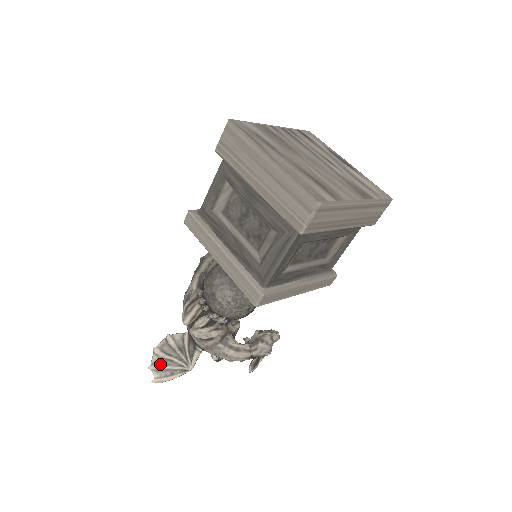
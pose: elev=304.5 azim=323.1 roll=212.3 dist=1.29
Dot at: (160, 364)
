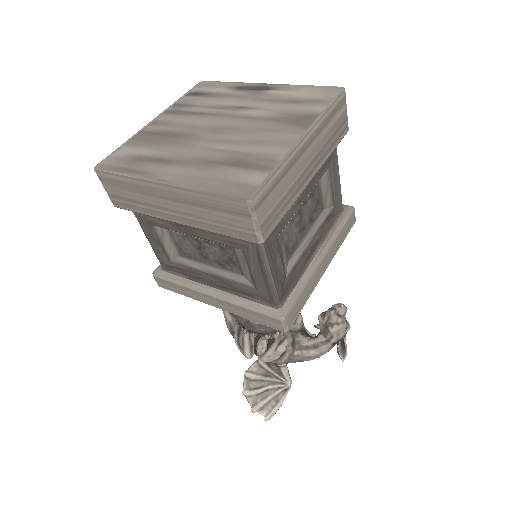
Dot at: (259, 401)
